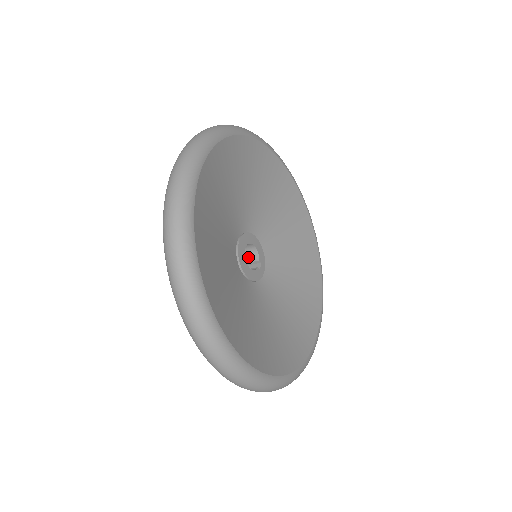
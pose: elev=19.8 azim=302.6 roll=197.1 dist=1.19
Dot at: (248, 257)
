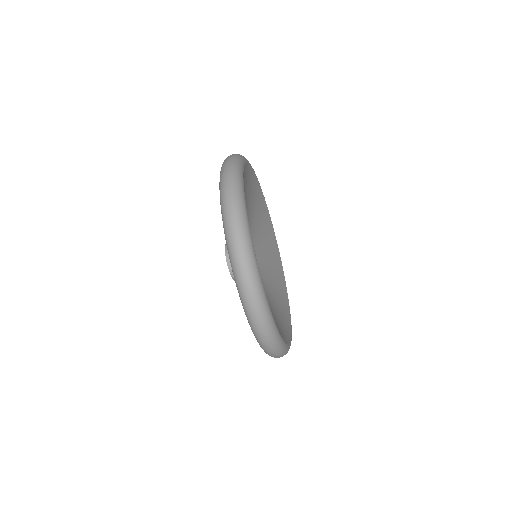
Dot at: occluded
